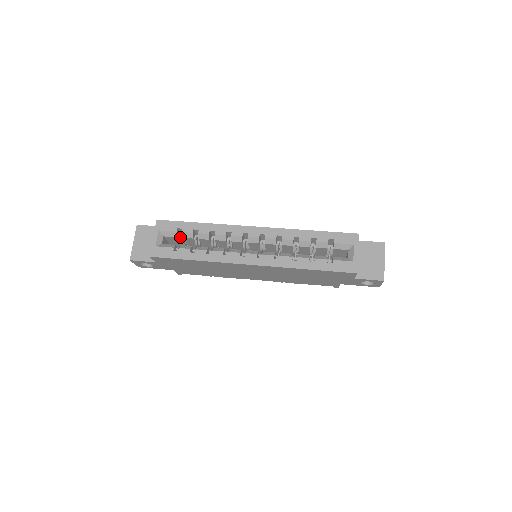
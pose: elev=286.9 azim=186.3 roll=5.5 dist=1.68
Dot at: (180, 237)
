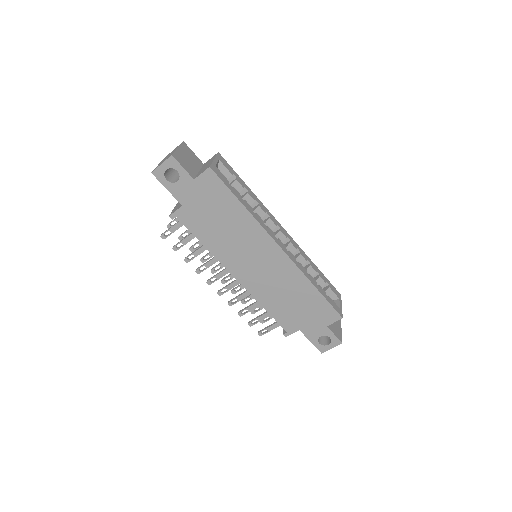
Dot at: occluded
